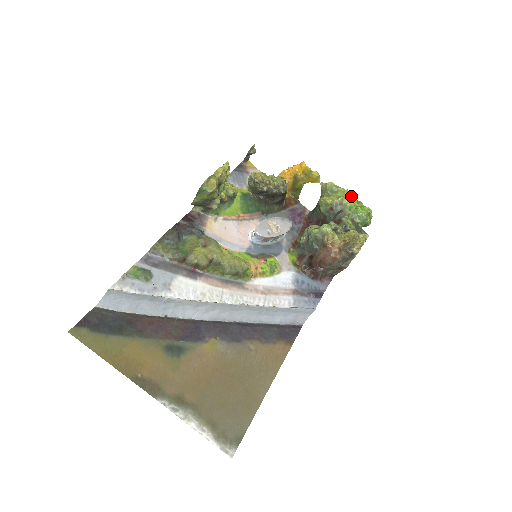
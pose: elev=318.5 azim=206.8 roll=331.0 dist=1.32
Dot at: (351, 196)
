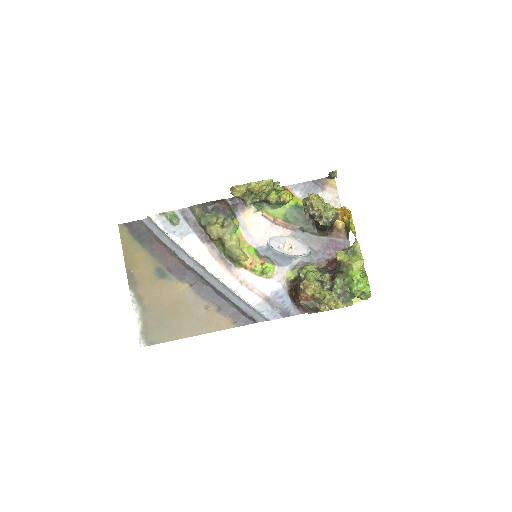
Dot at: (360, 267)
